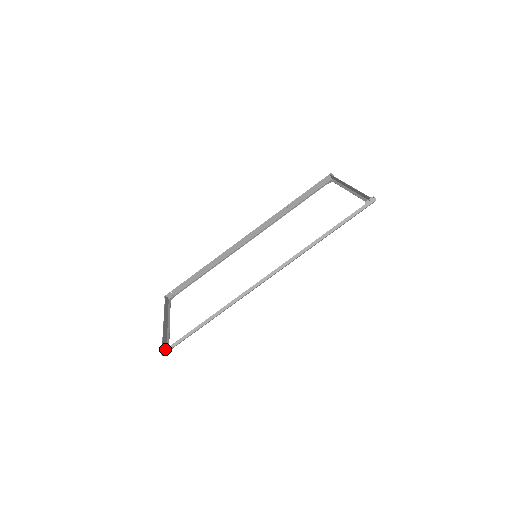
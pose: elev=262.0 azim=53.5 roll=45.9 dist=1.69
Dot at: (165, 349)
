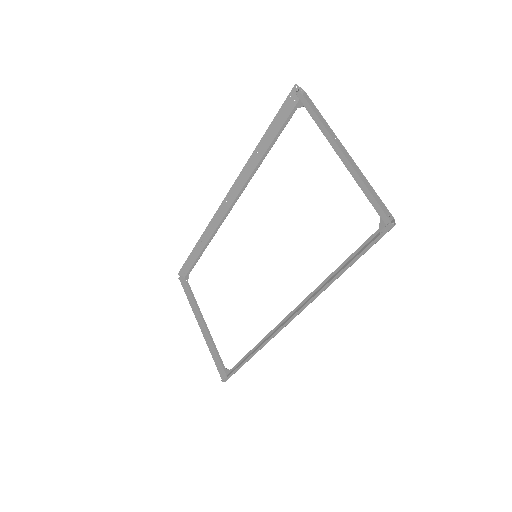
Dot at: (224, 379)
